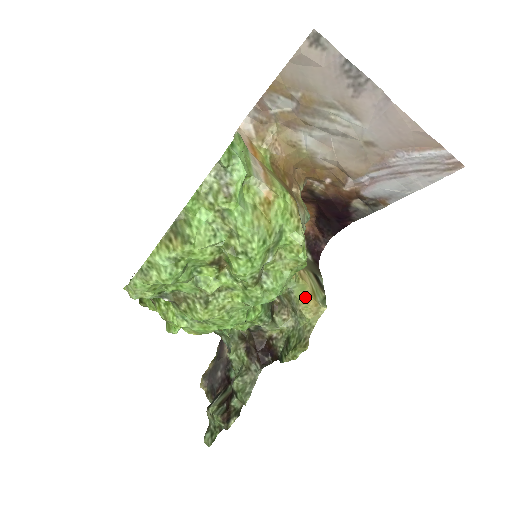
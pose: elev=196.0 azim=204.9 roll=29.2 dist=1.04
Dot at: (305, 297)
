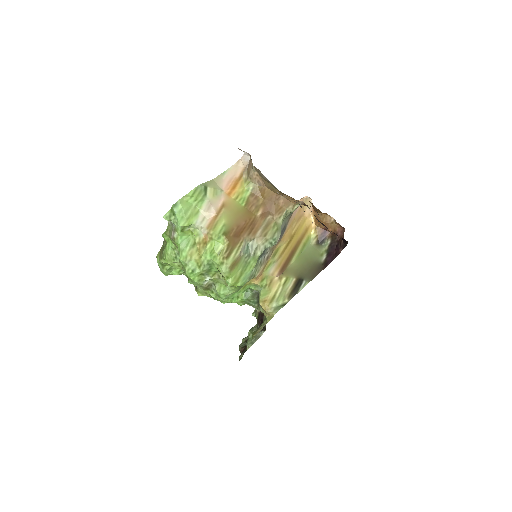
Dot at: (261, 301)
